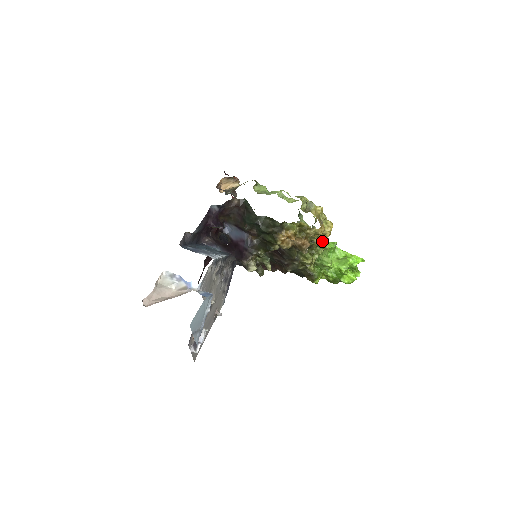
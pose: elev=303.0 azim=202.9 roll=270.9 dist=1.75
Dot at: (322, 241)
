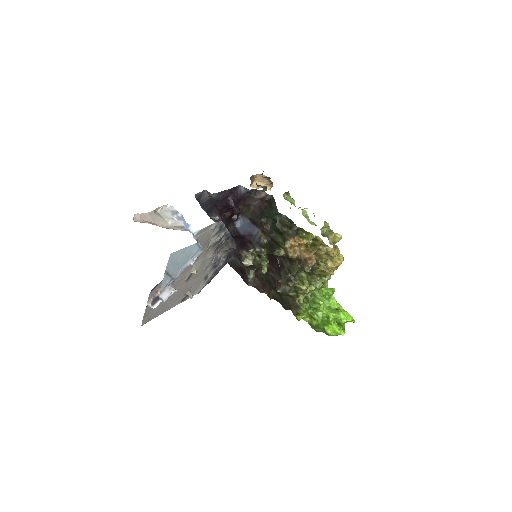
Dot at: (328, 268)
